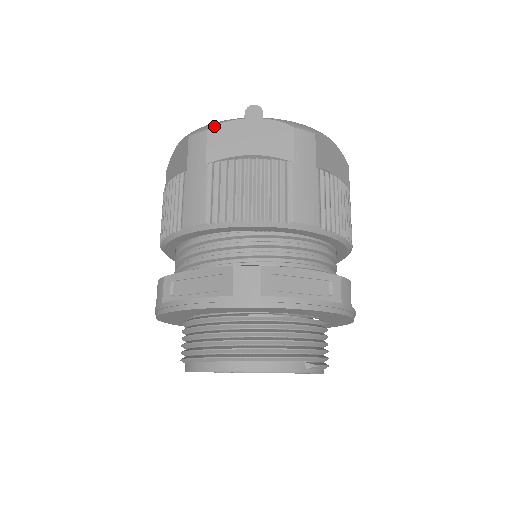
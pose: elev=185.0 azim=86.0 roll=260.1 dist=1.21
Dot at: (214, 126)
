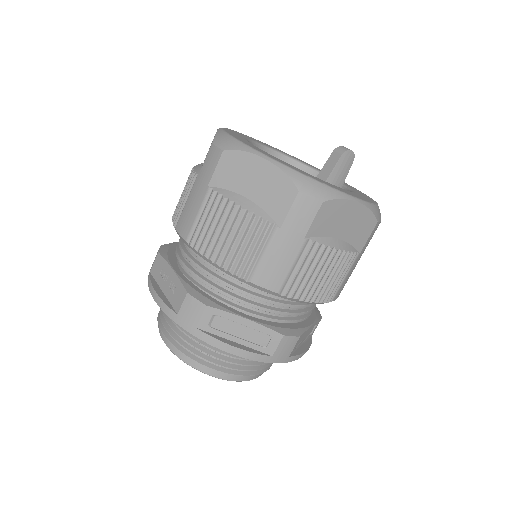
Dot at: (330, 200)
